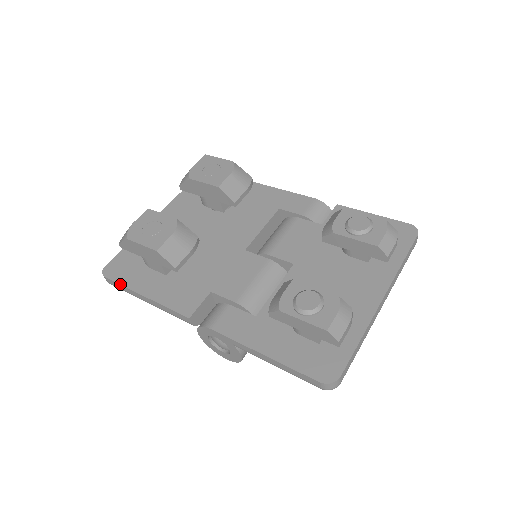
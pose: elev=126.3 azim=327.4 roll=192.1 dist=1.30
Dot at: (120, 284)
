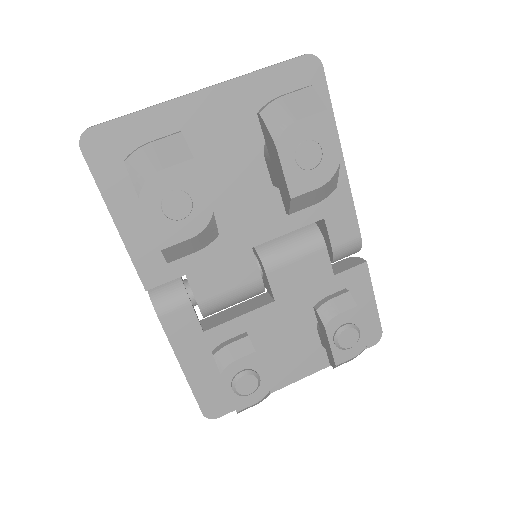
Dot at: (95, 181)
